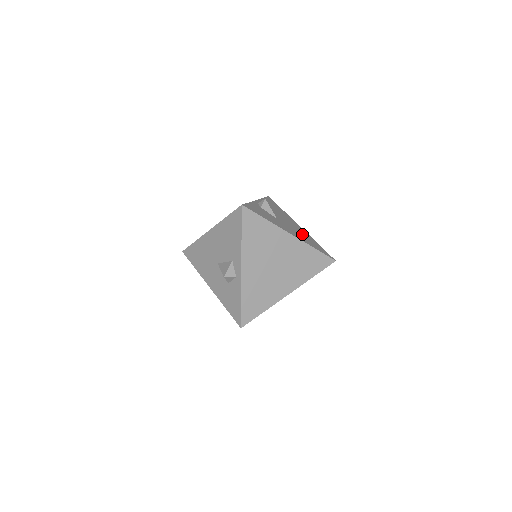
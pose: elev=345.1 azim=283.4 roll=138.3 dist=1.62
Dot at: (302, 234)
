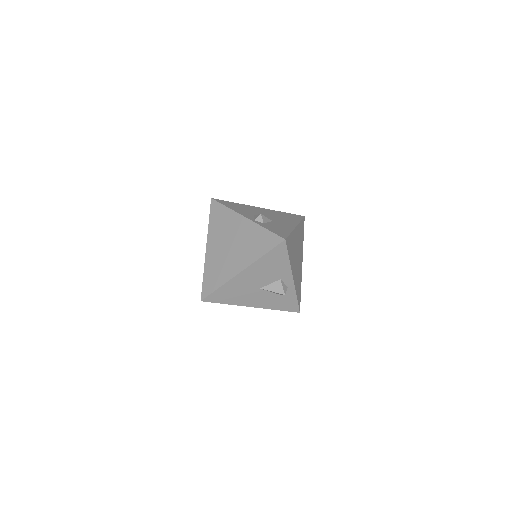
Dot at: (280, 216)
